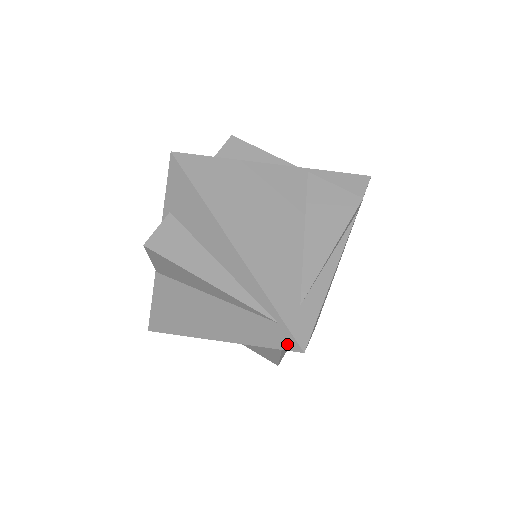
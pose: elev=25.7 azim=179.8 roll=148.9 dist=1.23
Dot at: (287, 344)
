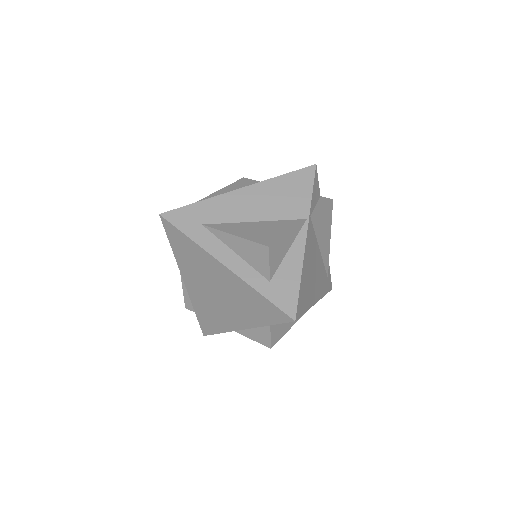
Dot at: occluded
